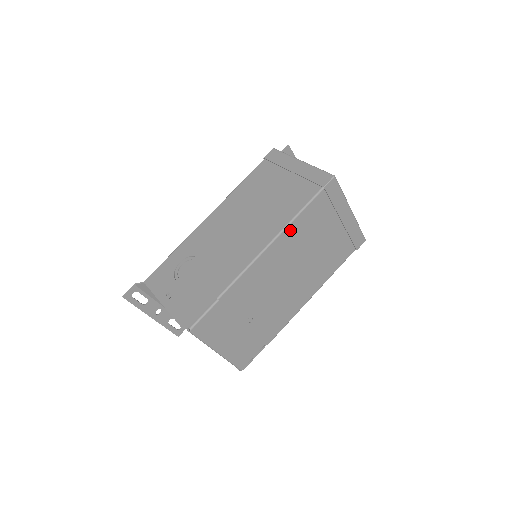
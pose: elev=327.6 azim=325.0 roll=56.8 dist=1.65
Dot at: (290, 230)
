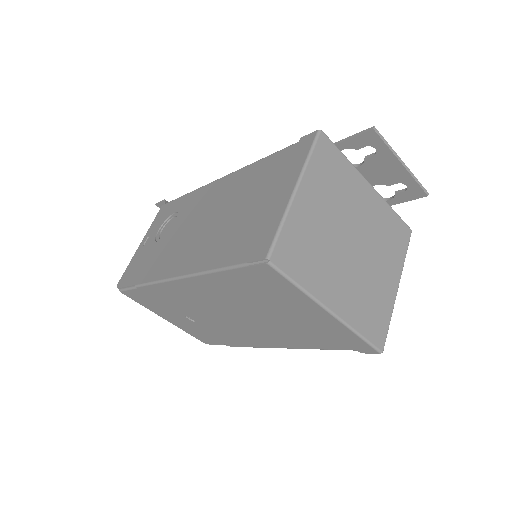
Dot at: (207, 279)
